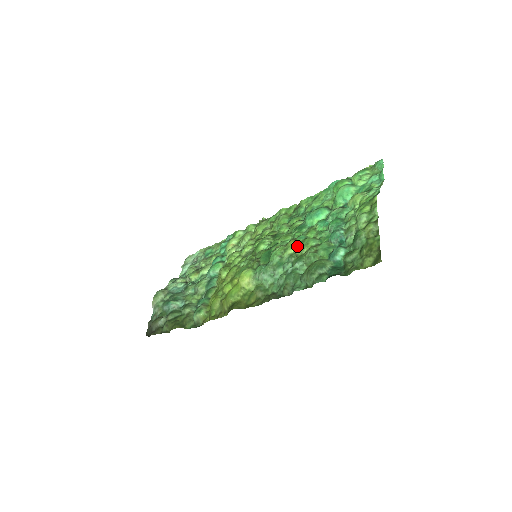
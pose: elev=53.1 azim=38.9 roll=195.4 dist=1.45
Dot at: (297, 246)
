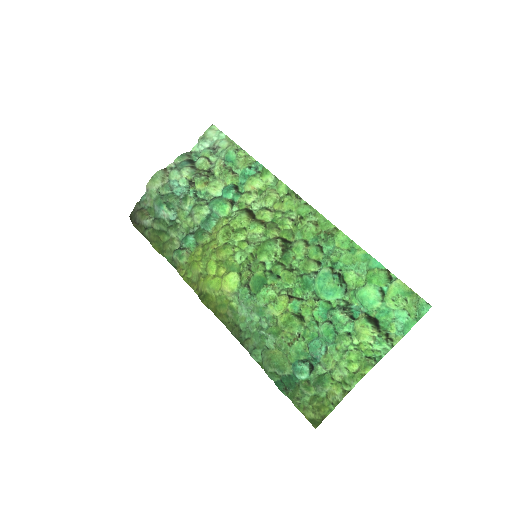
Dot at: (284, 316)
